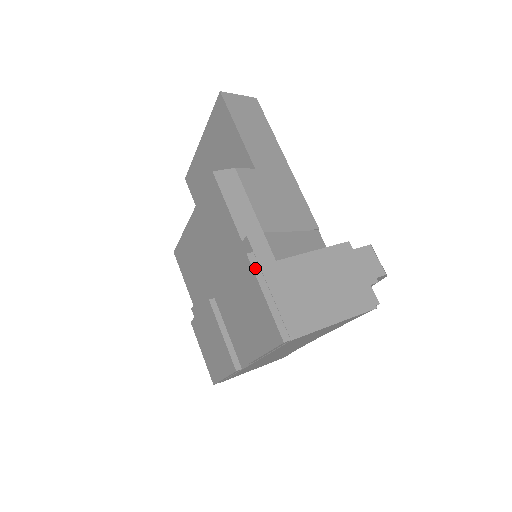
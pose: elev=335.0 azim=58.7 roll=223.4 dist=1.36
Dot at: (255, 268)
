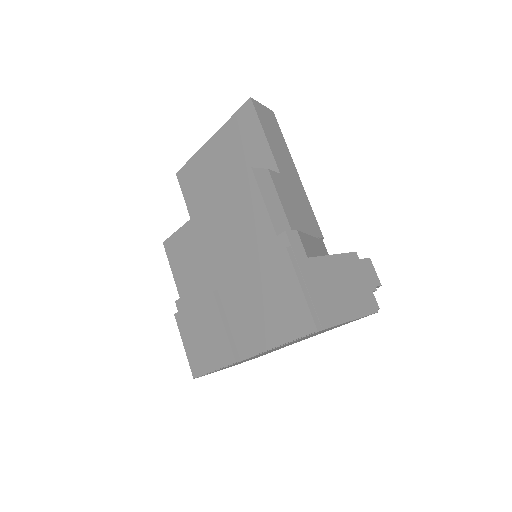
Dot at: (293, 261)
